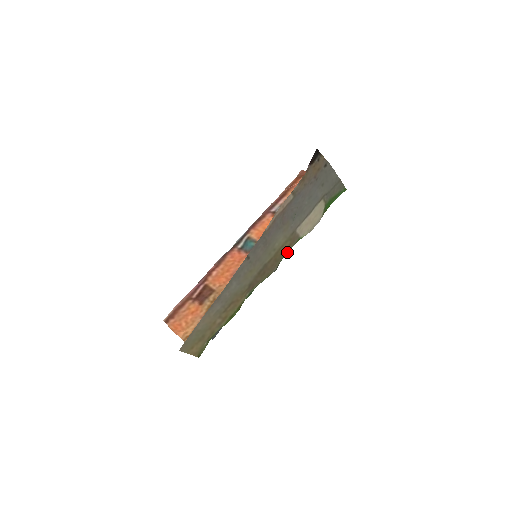
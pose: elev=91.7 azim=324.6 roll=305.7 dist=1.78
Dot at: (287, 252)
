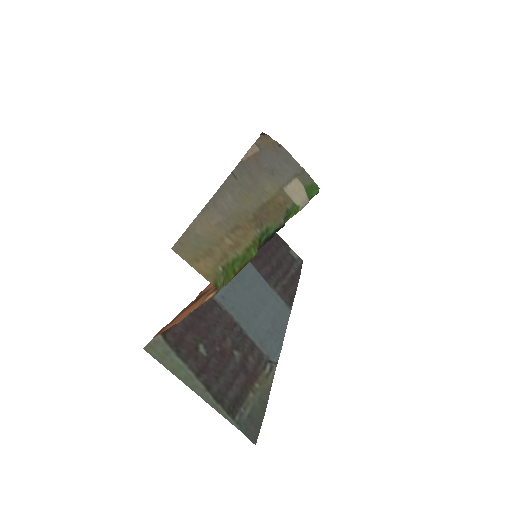
Dot at: (287, 212)
